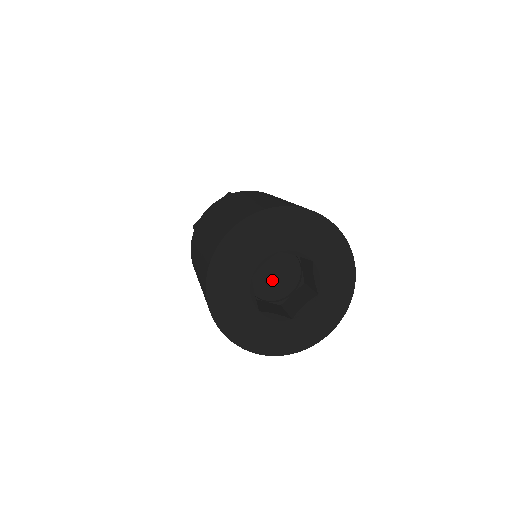
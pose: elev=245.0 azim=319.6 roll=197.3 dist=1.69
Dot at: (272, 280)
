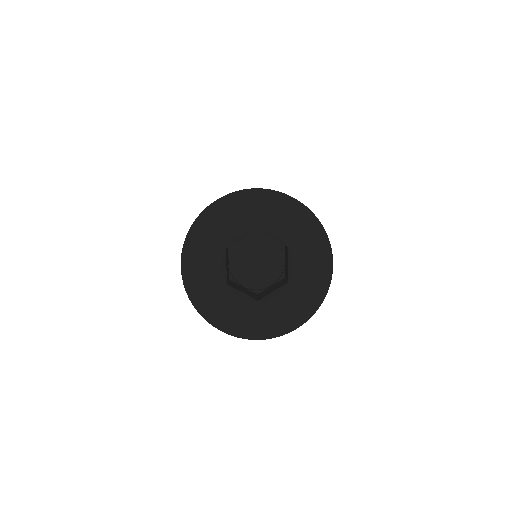
Dot at: (265, 266)
